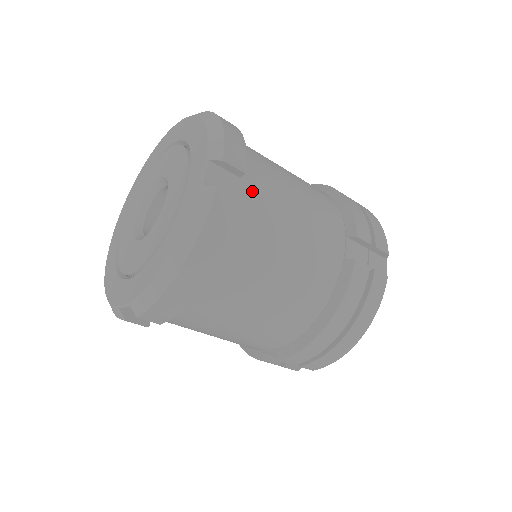
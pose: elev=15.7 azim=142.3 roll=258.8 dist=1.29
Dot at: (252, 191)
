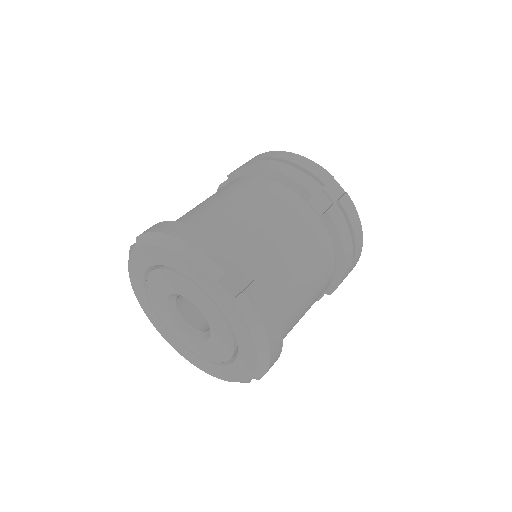
Dot at: (249, 259)
